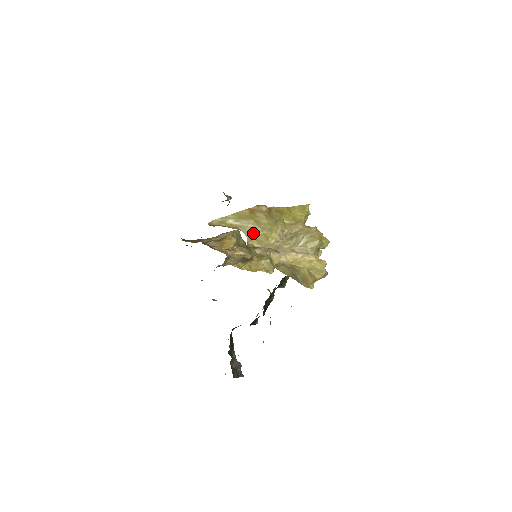
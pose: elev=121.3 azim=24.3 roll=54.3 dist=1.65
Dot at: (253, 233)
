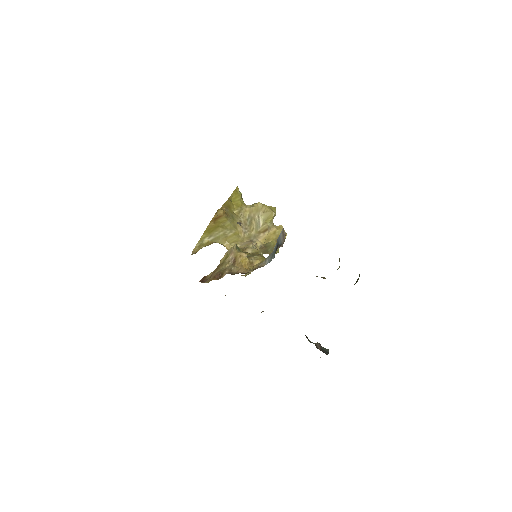
Dot at: (226, 238)
